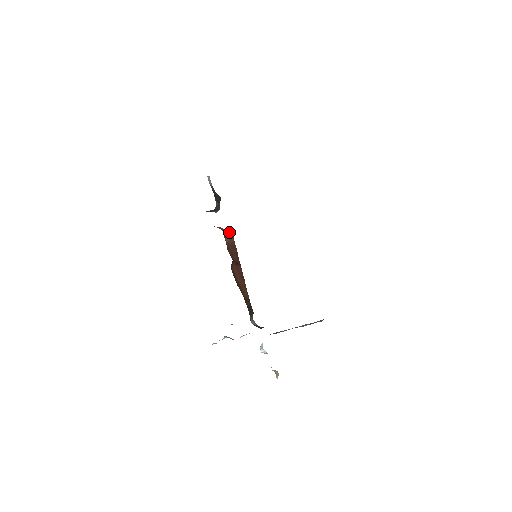
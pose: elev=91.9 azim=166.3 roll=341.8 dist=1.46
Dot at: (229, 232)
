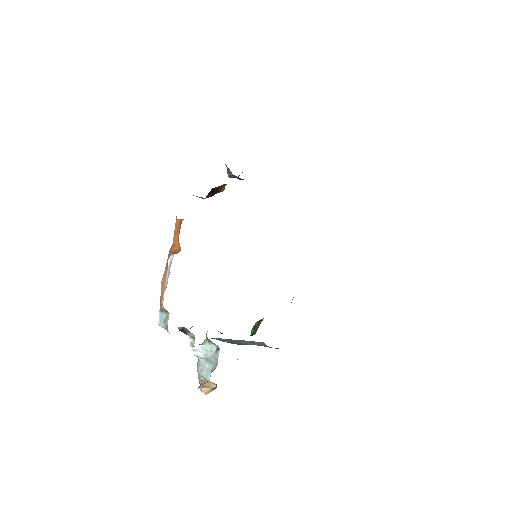
Dot at: occluded
